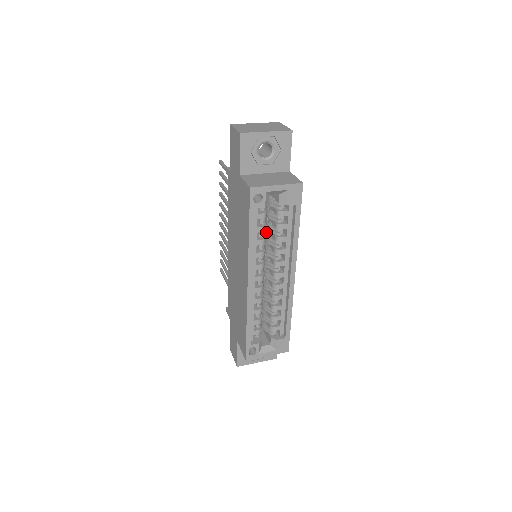
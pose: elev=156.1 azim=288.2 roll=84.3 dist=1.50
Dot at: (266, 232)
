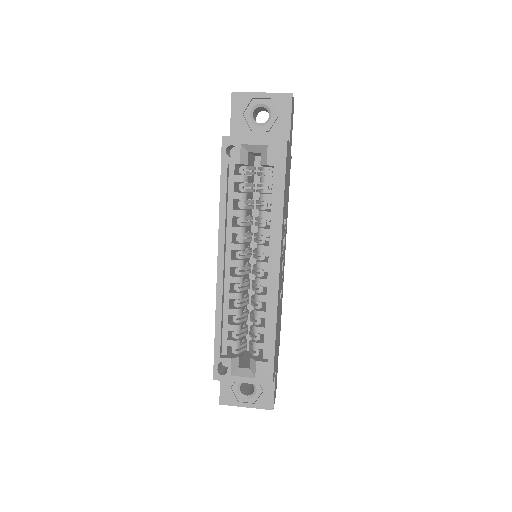
Dot at: occluded
